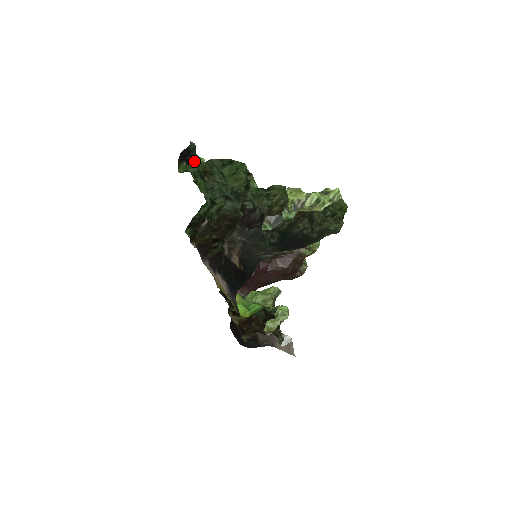
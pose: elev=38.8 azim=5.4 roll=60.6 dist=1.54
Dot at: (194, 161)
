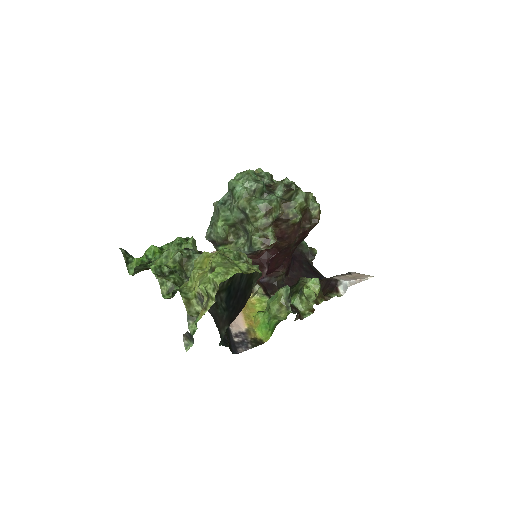
Dot at: occluded
